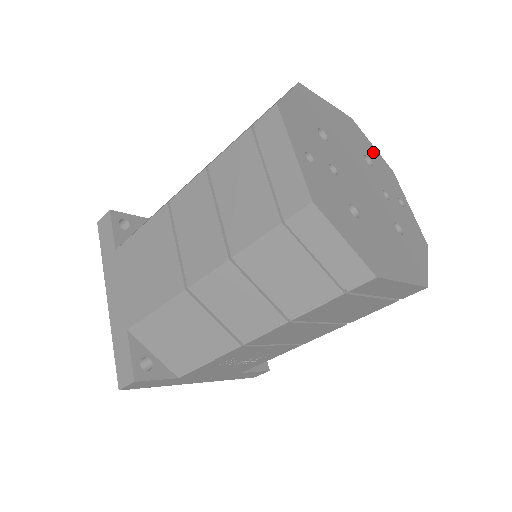
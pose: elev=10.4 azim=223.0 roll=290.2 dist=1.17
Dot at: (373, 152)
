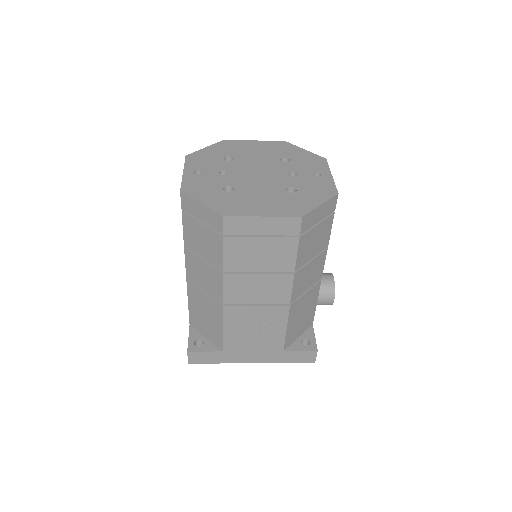
Dot at: (300, 154)
